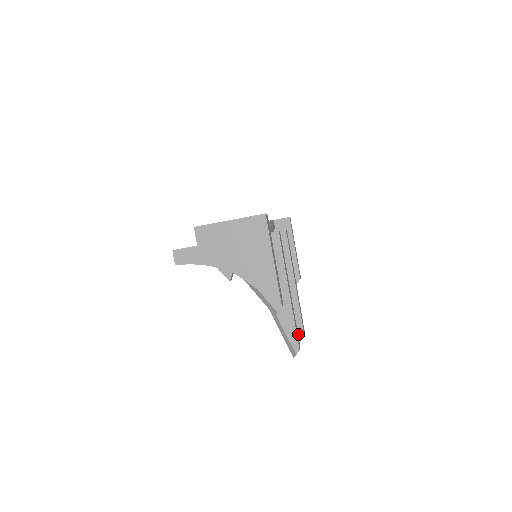
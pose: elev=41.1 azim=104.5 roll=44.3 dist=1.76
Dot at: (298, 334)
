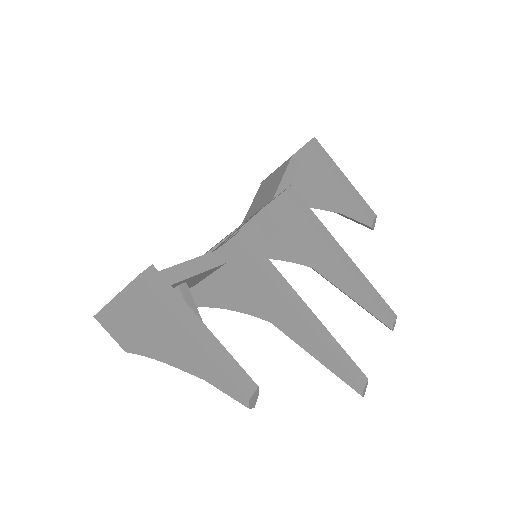
Dot at: (385, 325)
